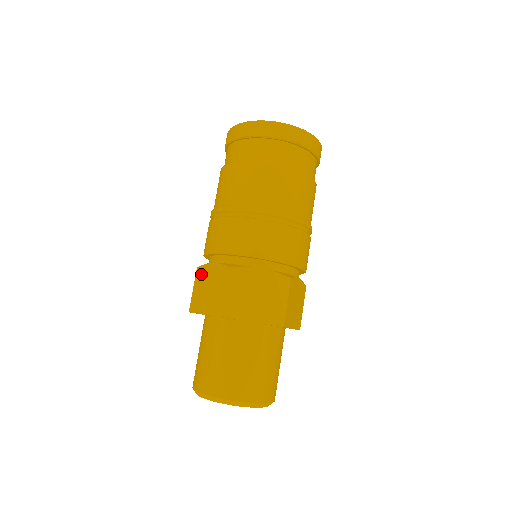
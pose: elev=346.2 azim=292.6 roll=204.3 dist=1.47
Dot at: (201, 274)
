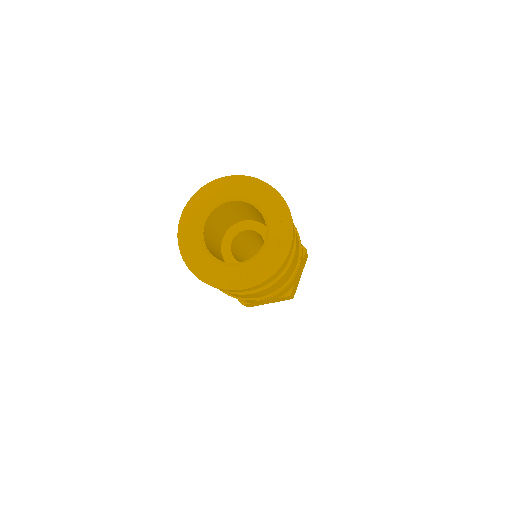
Dot at: occluded
